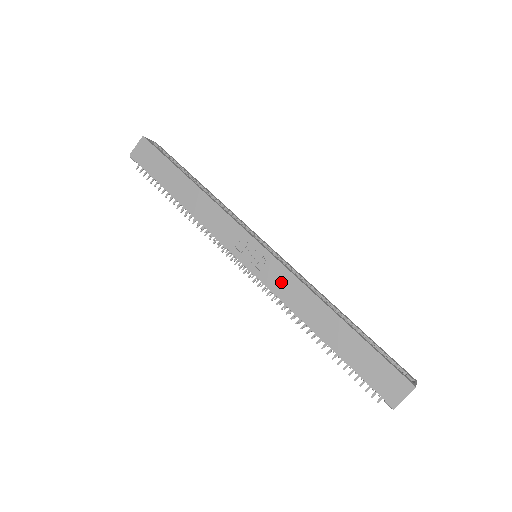
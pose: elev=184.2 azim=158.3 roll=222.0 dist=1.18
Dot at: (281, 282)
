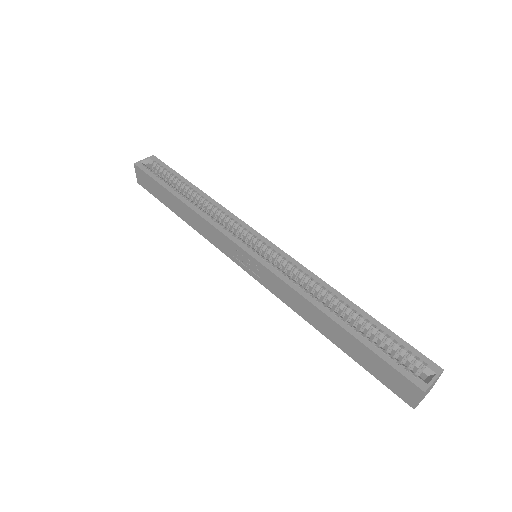
Dot at: (276, 287)
